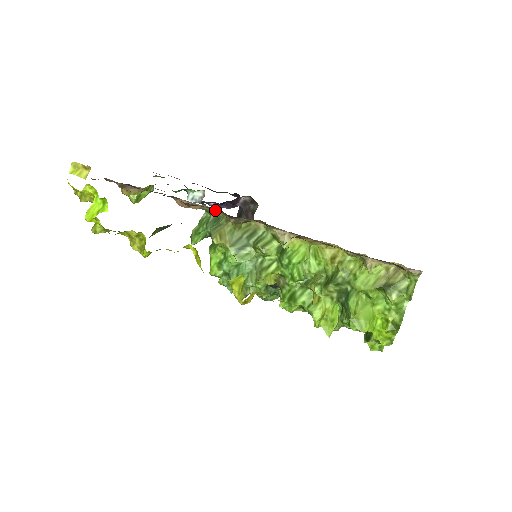
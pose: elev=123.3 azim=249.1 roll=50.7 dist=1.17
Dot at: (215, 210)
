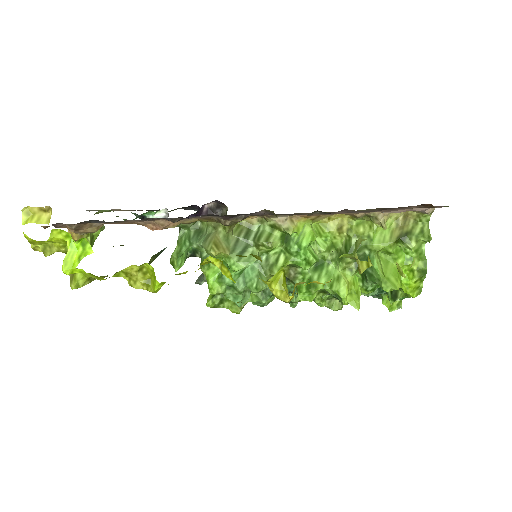
Dot at: (193, 222)
